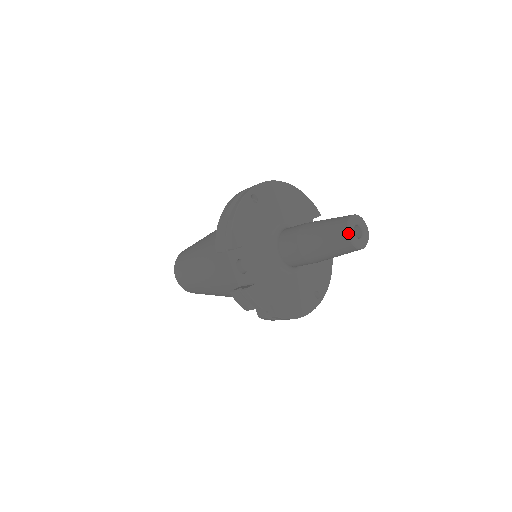
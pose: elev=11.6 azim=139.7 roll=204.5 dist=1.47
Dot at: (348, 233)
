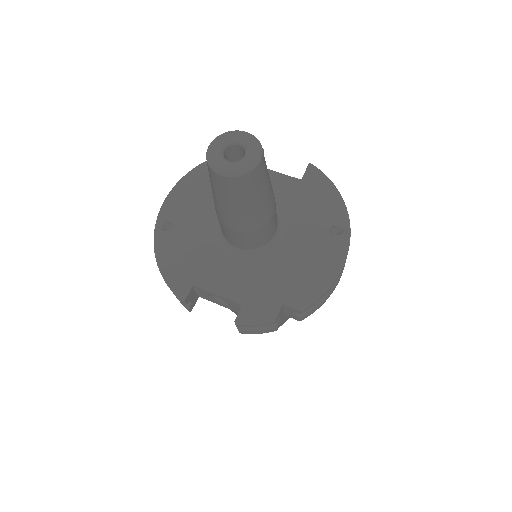
Dot at: (218, 172)
